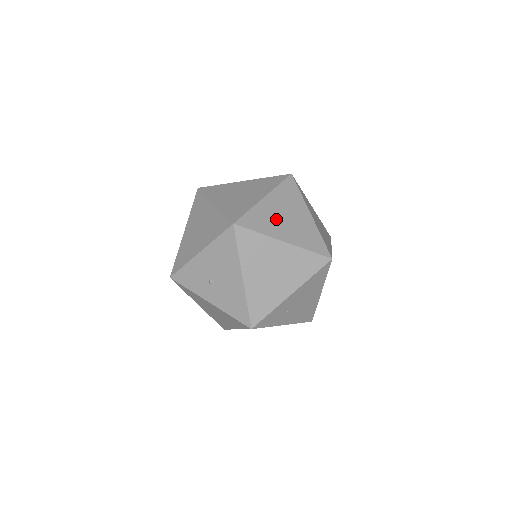
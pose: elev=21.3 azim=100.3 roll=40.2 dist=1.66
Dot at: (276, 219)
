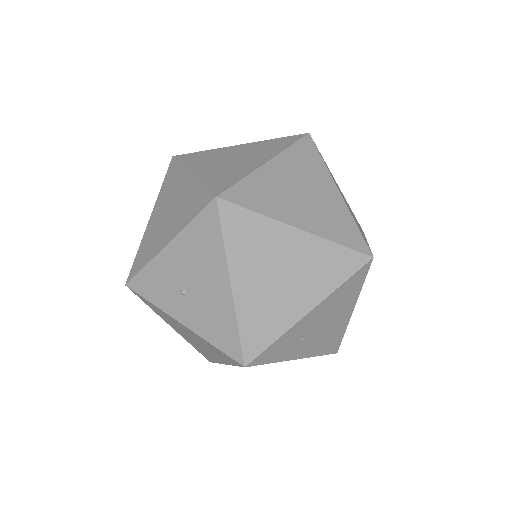
Dot at: (285, 194)
